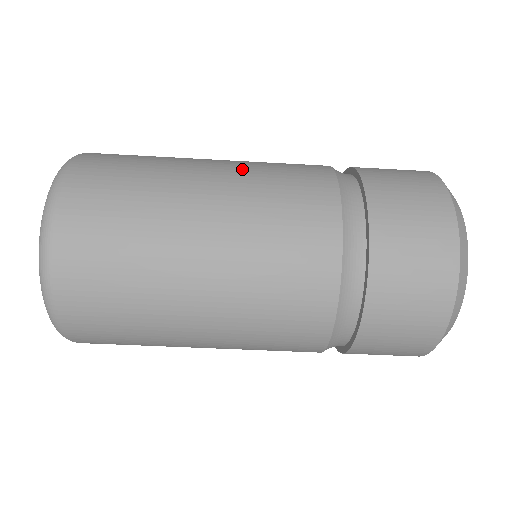
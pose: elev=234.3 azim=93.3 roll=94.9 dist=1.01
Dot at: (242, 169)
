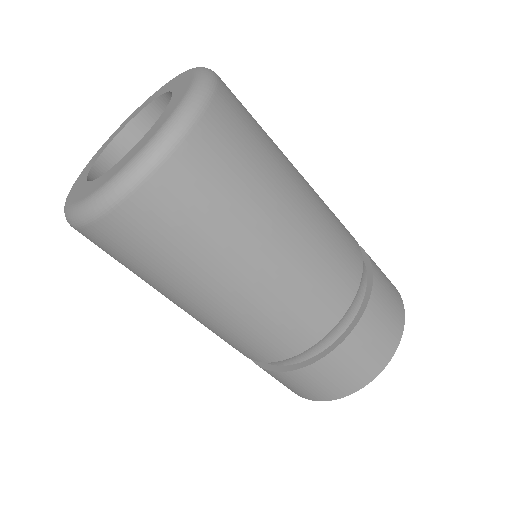
Dot at: (319, 203)
